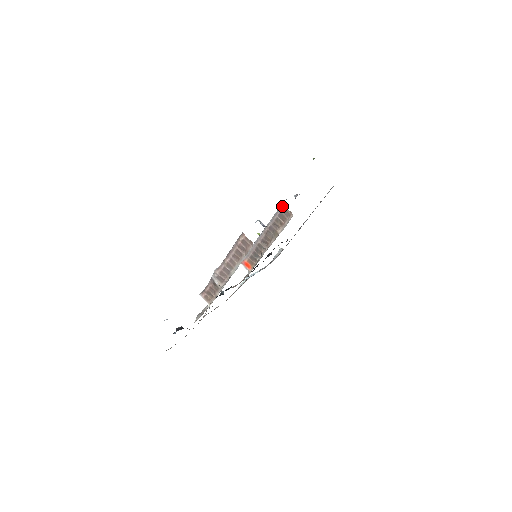
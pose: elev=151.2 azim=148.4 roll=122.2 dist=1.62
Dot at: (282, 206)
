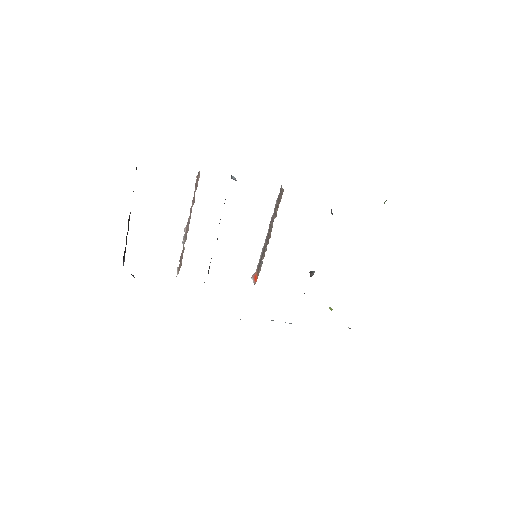
Dot at: (281, 188)
